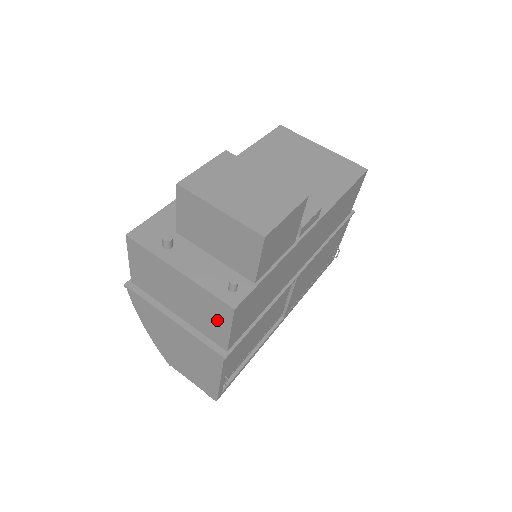
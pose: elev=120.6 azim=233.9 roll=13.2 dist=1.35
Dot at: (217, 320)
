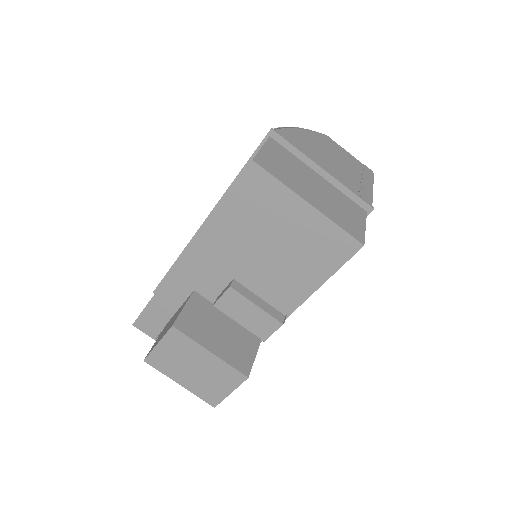
Dot at: occluded
